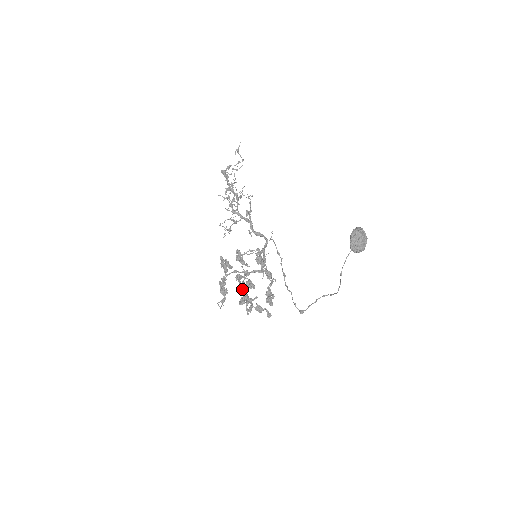
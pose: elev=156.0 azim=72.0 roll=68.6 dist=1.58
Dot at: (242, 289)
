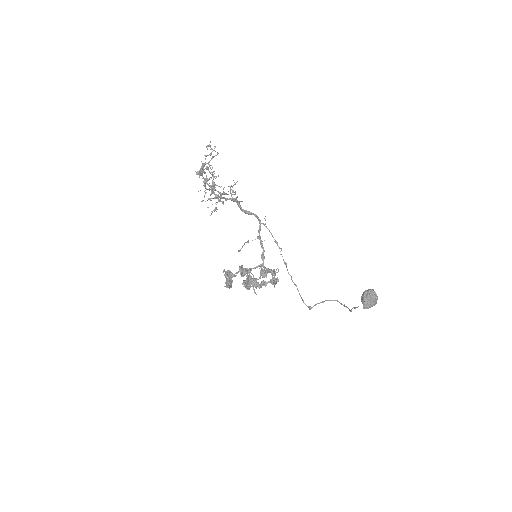
Dot at: occluded
